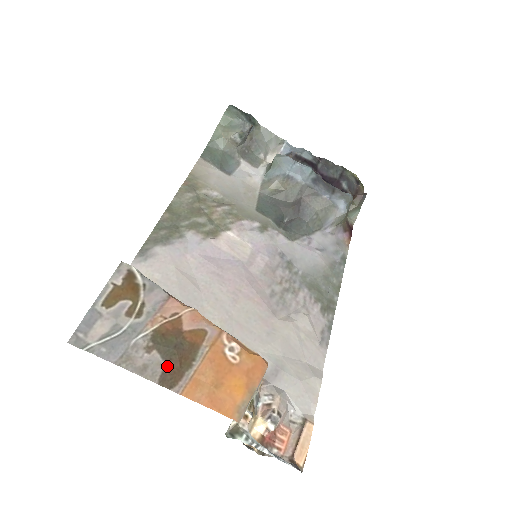
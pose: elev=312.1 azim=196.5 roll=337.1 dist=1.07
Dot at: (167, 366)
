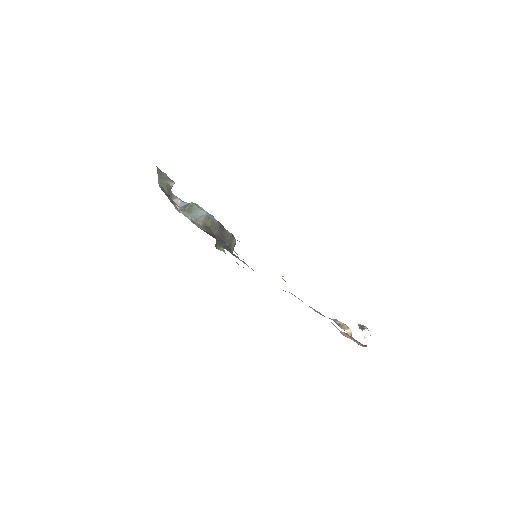
Dot at: occluded
